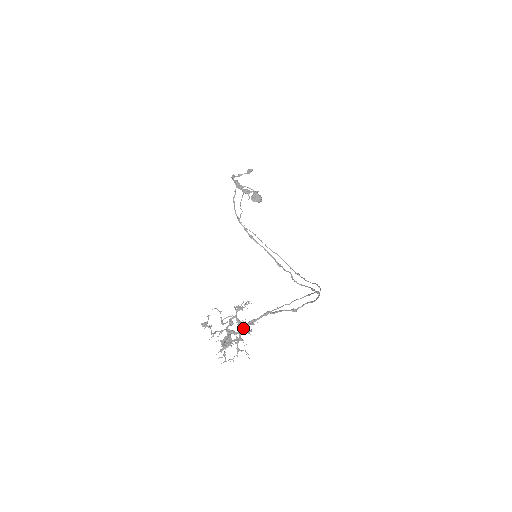
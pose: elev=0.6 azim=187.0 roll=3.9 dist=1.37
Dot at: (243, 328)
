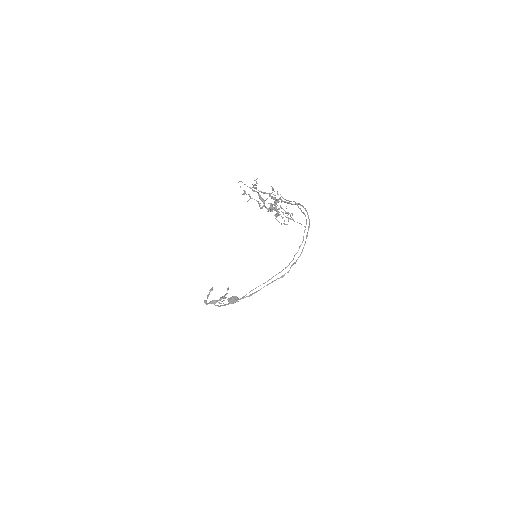
Dot at: (275, 205)
